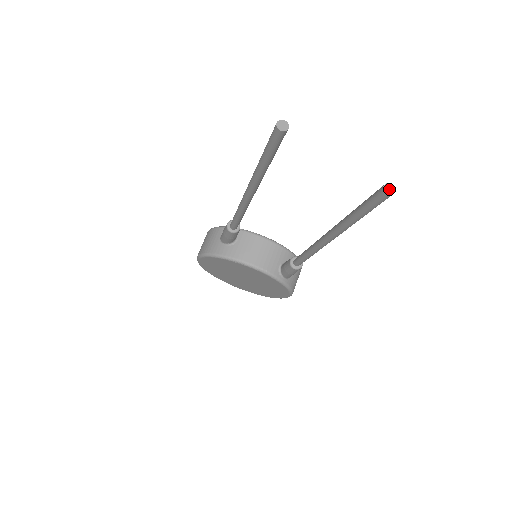
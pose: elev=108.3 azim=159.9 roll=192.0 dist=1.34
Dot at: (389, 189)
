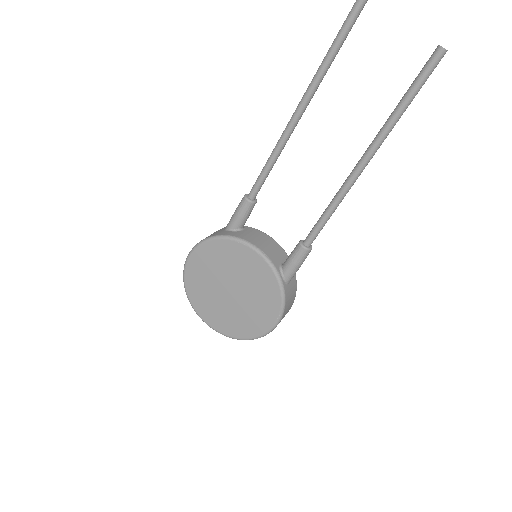
Dot at: occluded
